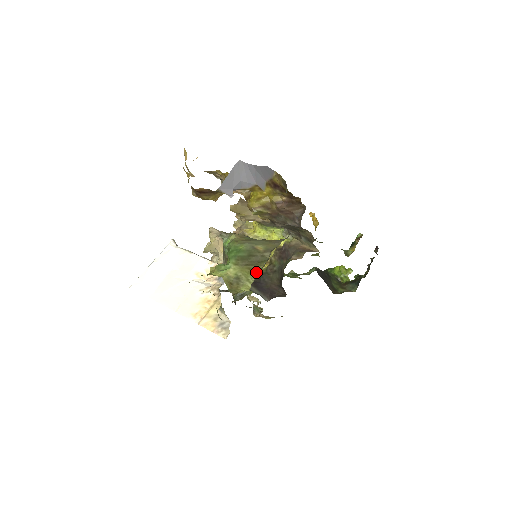
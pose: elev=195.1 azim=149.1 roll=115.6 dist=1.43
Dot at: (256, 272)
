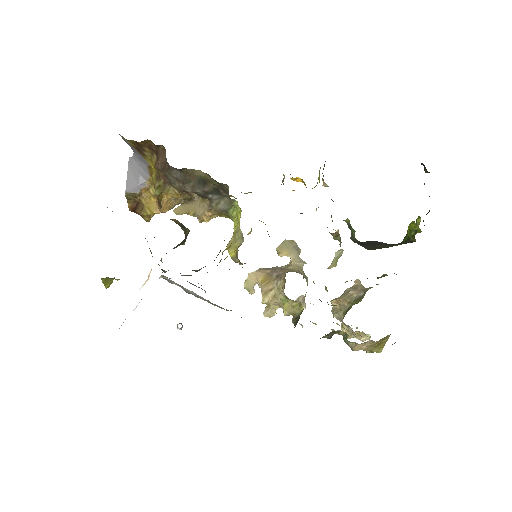
Dot at: occluded
